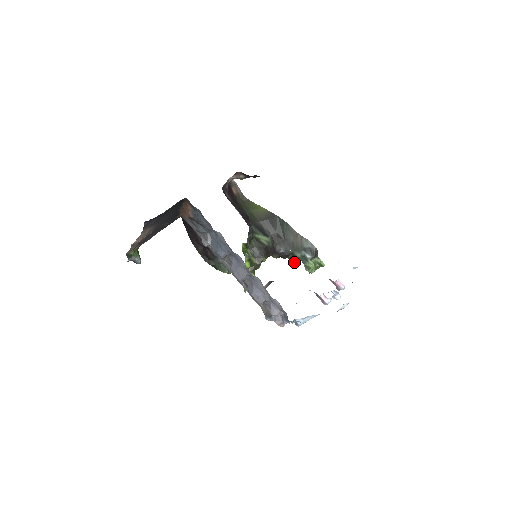
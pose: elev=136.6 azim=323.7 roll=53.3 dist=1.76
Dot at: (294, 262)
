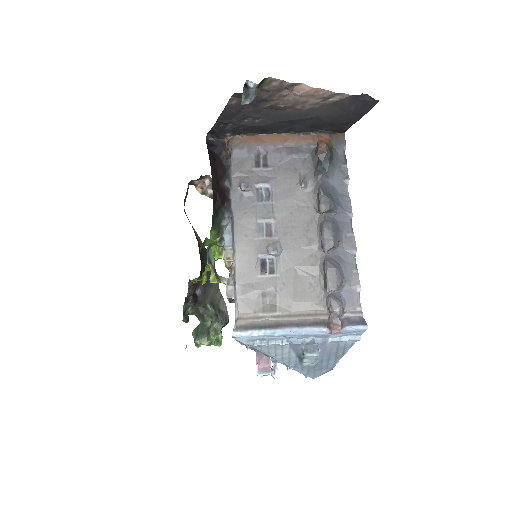
Dot at: (185, 318)
